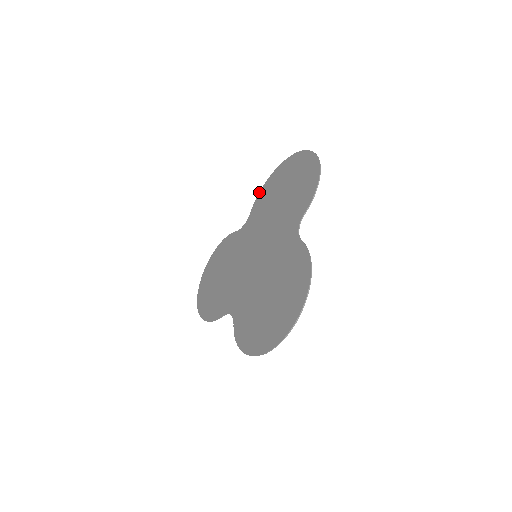
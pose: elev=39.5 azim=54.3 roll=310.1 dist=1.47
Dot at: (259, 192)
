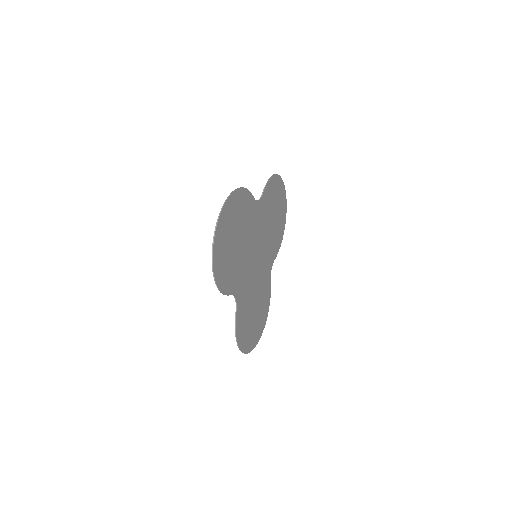
Dot at: (245, 189)
